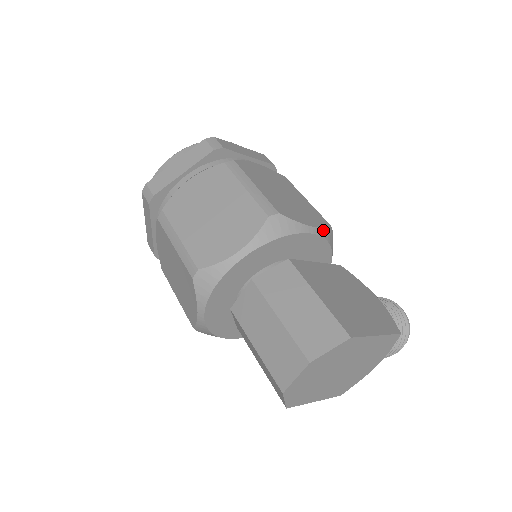
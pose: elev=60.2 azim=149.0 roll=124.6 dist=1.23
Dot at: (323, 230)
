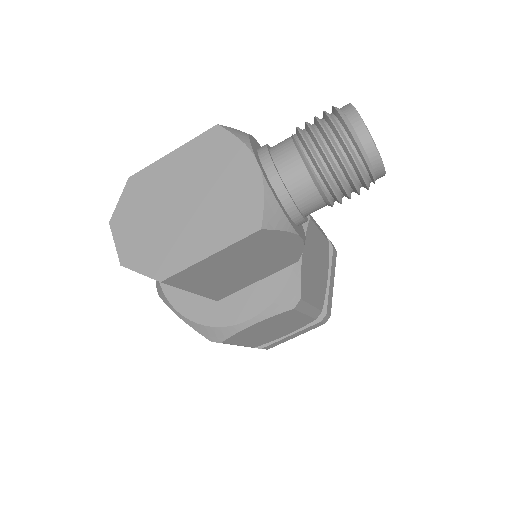
Dot at: occluded
